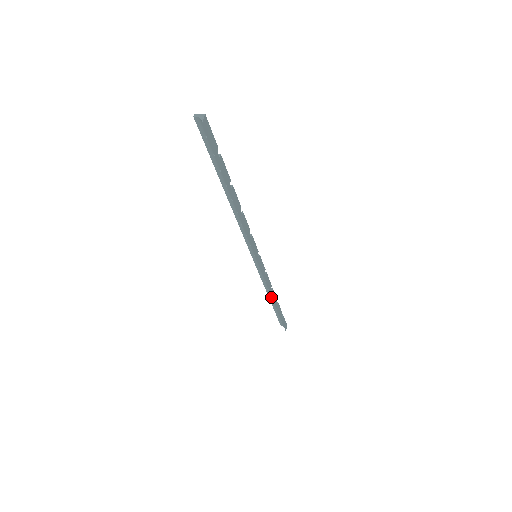
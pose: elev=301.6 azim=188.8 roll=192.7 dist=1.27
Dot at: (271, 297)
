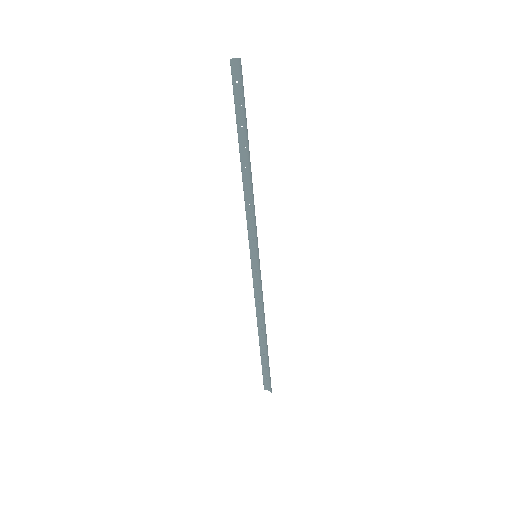
Dot at: (261, 331)
